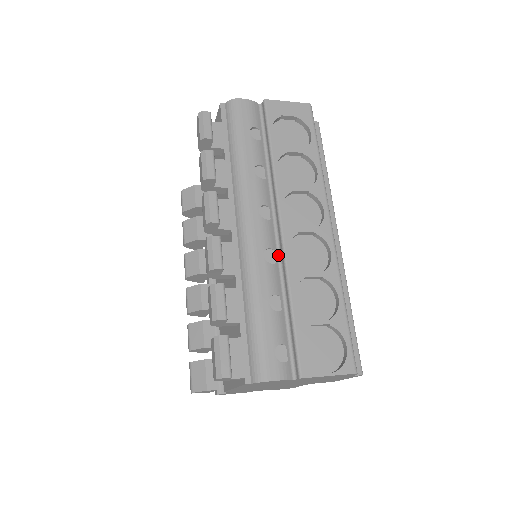
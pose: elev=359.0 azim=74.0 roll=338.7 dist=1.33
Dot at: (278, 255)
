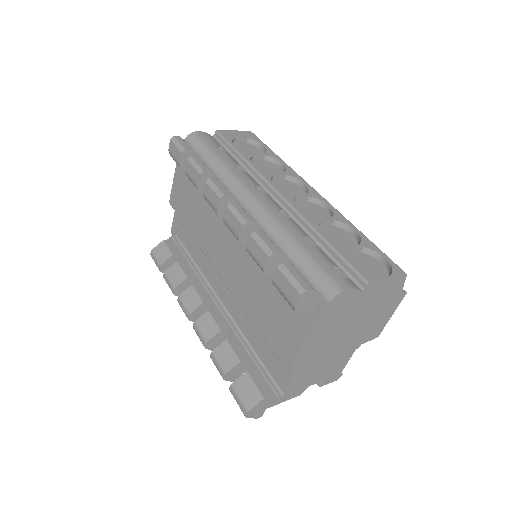
Dot at: (289, 215)
